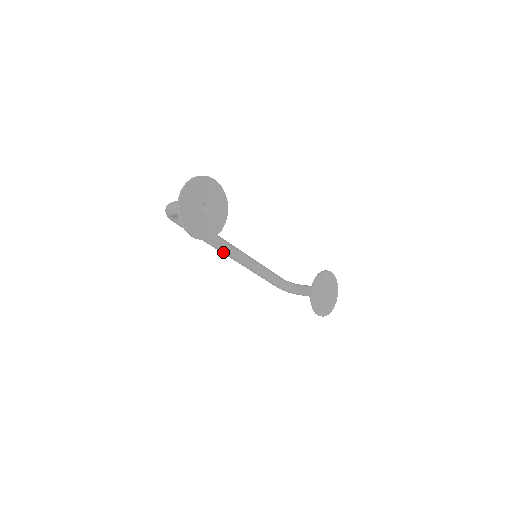
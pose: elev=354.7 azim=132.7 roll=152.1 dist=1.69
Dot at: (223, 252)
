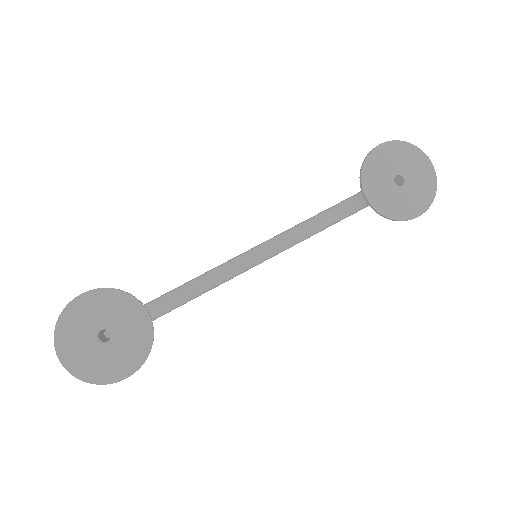
Dot at: (230, 279)
